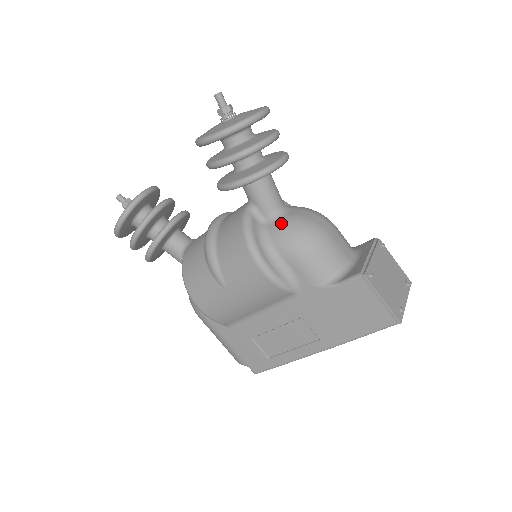
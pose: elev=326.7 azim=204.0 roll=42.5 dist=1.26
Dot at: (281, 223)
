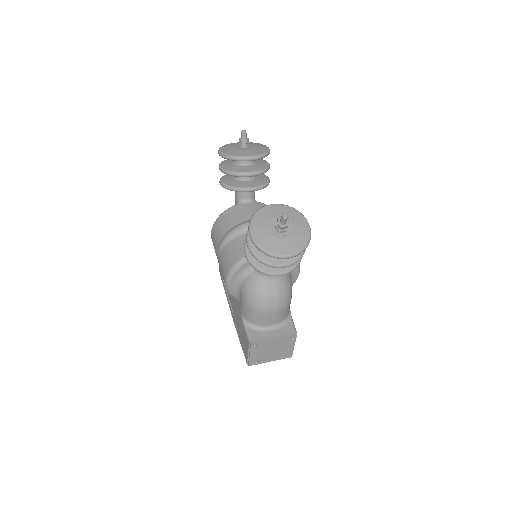
Dot at: (256, 281)
